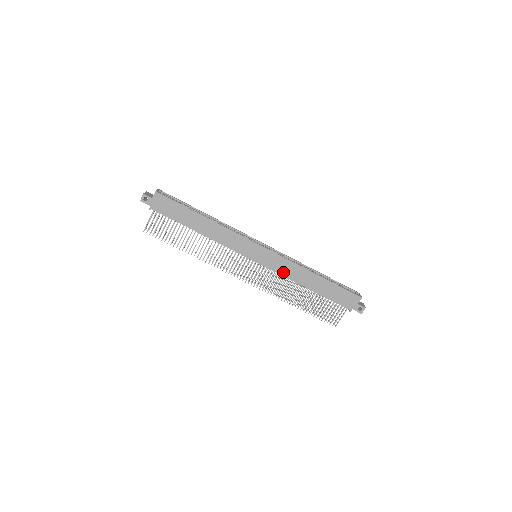
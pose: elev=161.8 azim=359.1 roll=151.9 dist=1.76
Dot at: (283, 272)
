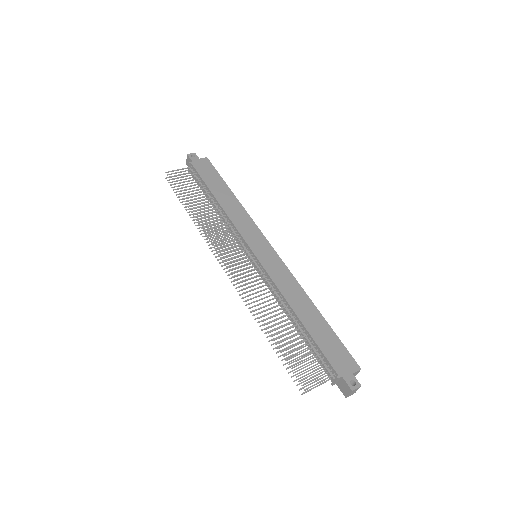
Dot at: (278, 281)
